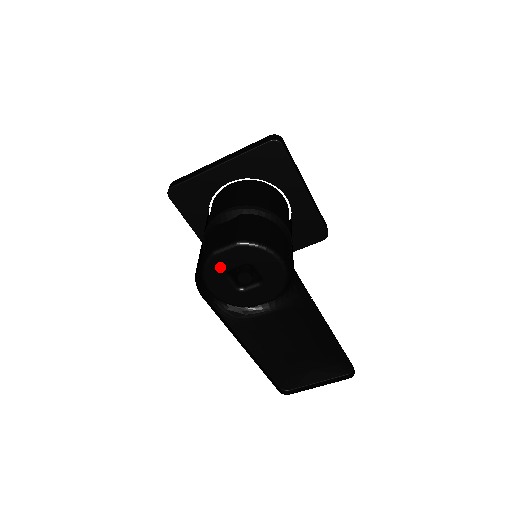
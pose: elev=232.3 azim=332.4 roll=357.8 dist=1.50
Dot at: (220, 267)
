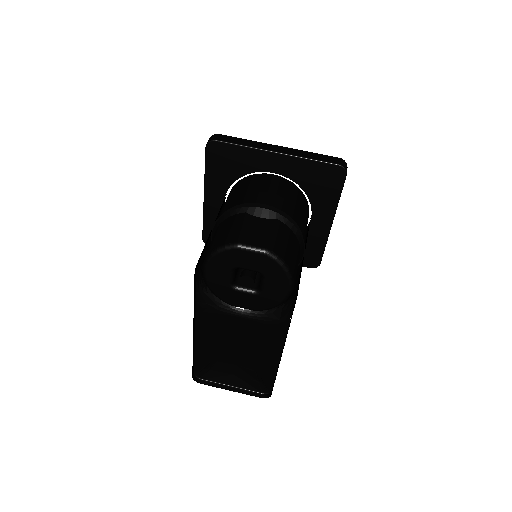
Dot at: (233, 260)
